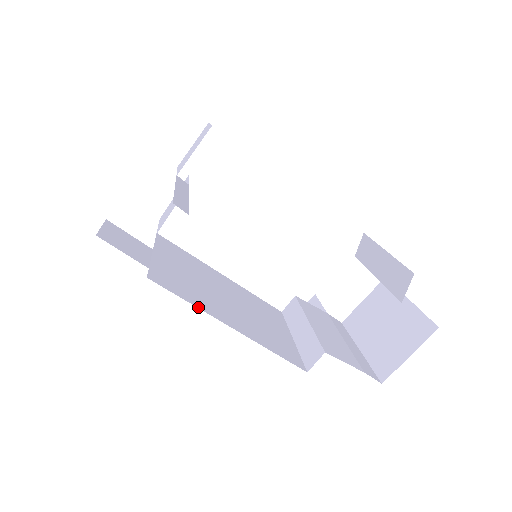
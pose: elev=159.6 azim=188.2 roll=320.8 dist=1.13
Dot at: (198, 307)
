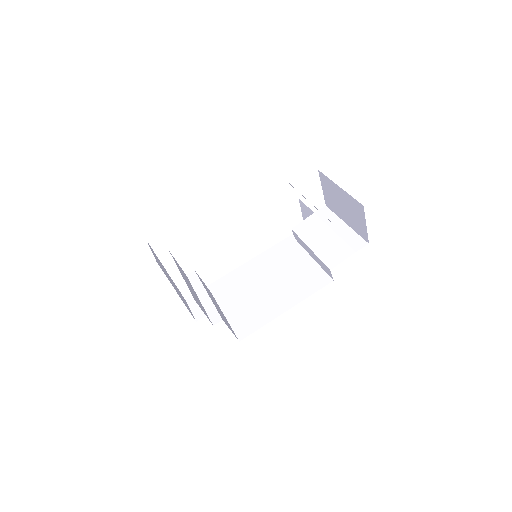
Dot at: occluded
